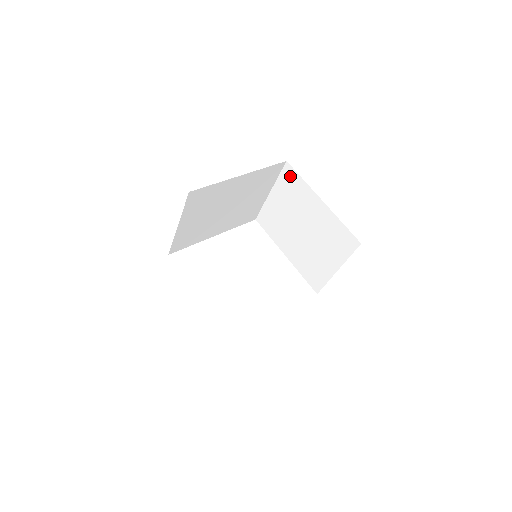
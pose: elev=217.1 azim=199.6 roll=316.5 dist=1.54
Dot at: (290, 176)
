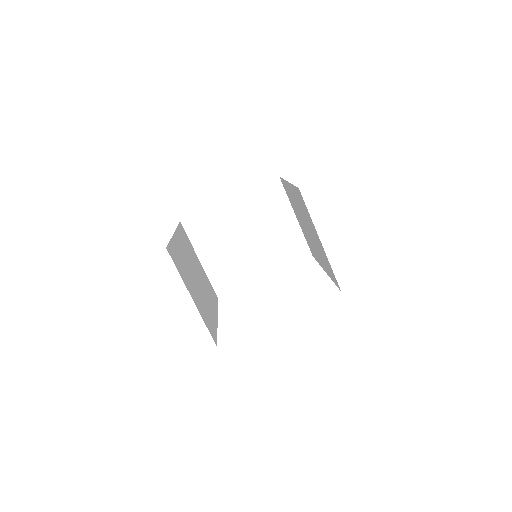
Dot at: (195, 225)
